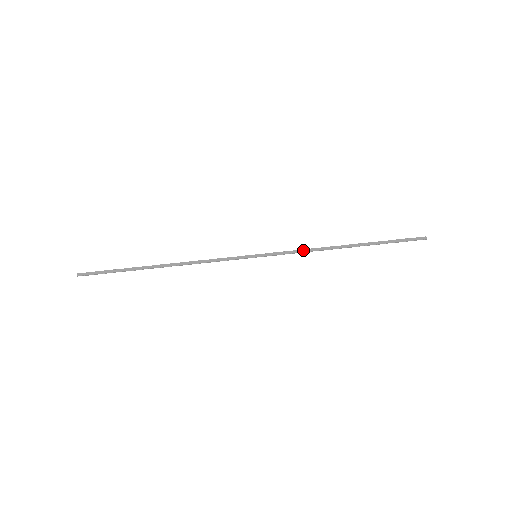
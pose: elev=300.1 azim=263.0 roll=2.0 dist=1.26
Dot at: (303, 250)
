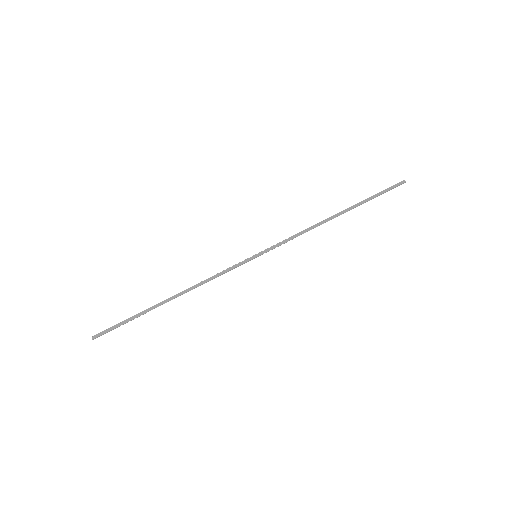
Dot at: (297, 234)
